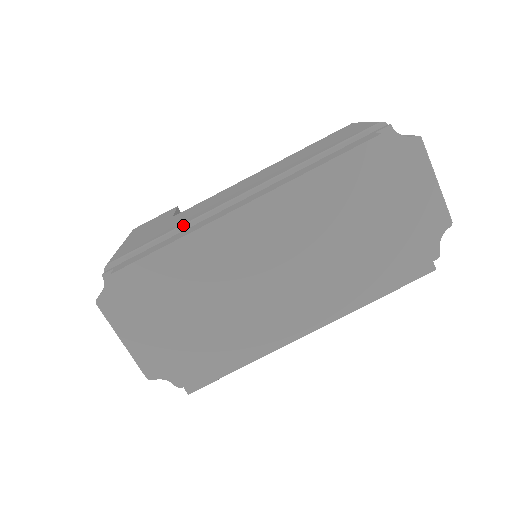
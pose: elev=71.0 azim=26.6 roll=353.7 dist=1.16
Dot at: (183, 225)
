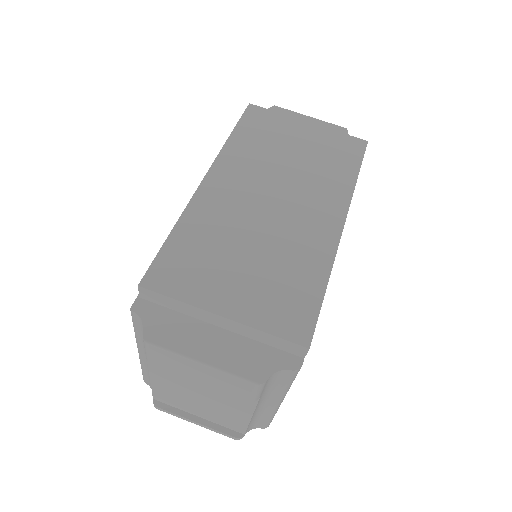
Dot at: occluded
